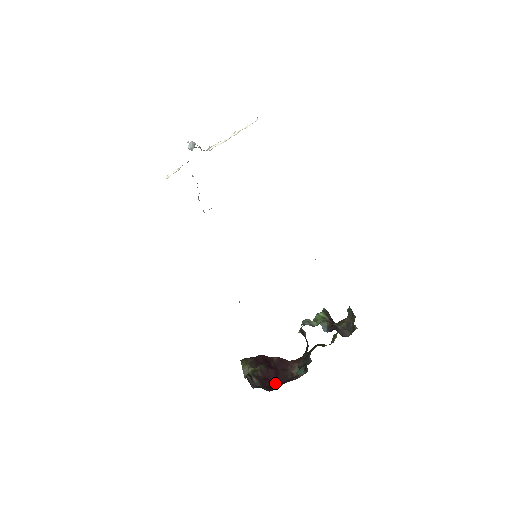
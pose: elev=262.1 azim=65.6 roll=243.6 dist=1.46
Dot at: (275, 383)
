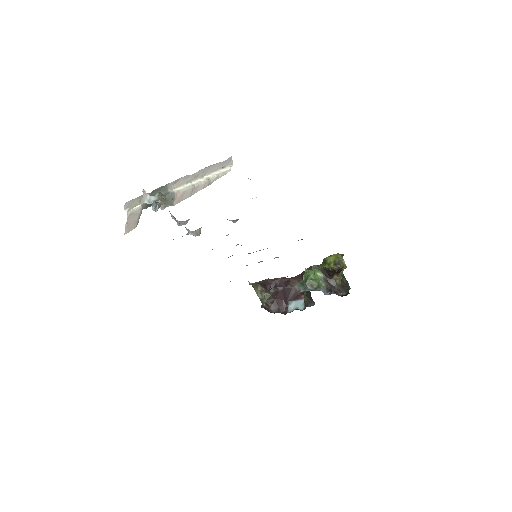
Dot at: (285, 301)
